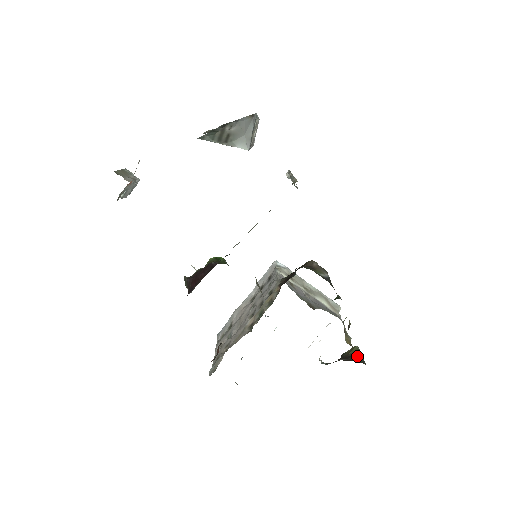
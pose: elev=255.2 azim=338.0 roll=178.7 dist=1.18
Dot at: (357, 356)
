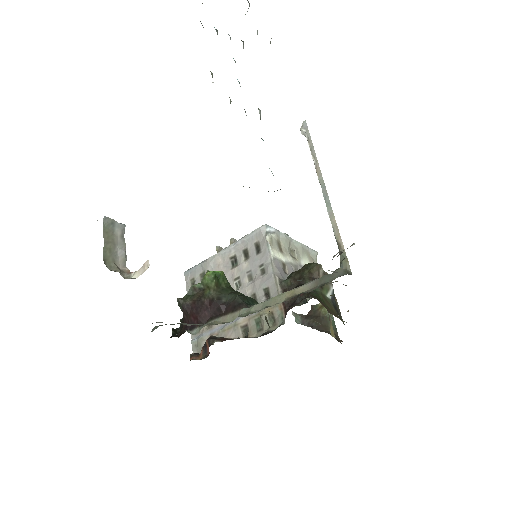
Dot at: occluded
